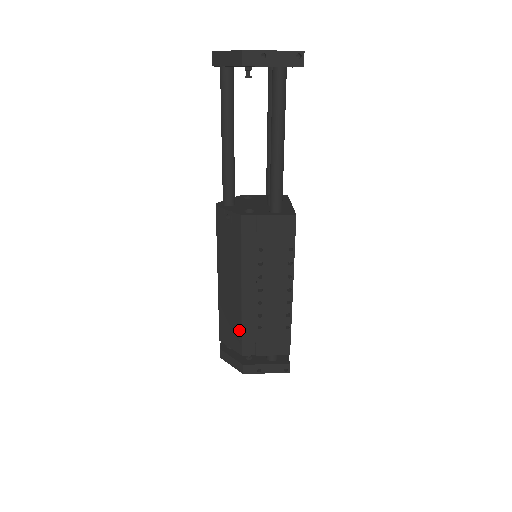
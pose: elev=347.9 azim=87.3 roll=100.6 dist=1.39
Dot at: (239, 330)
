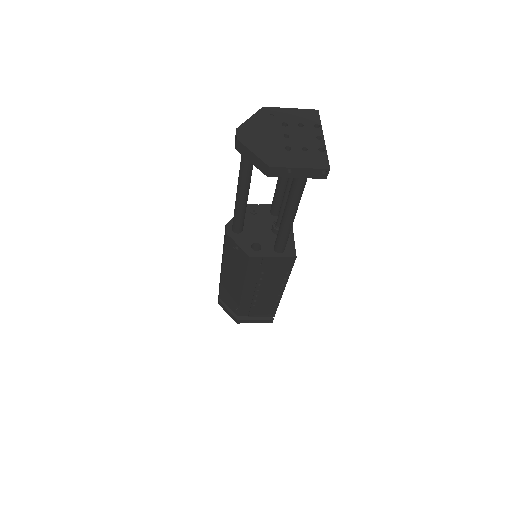
Dot at: (237, 305)
